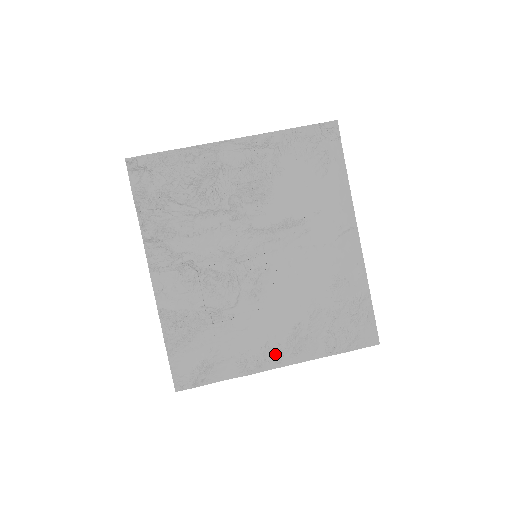
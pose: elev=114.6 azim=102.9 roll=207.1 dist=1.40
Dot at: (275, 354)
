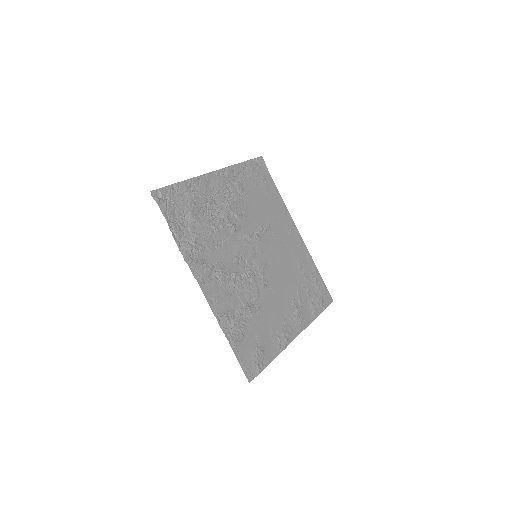
Dot at: (291, 327)
